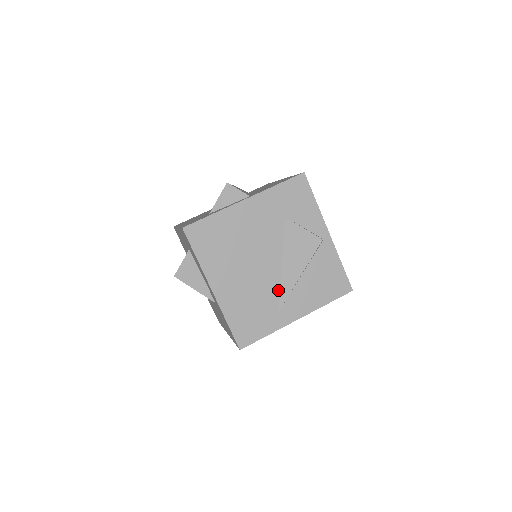
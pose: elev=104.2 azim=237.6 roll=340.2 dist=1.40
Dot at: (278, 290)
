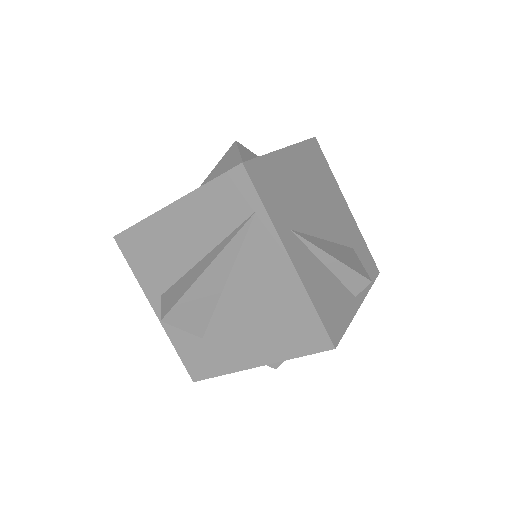
Dot at: (306, 232)
